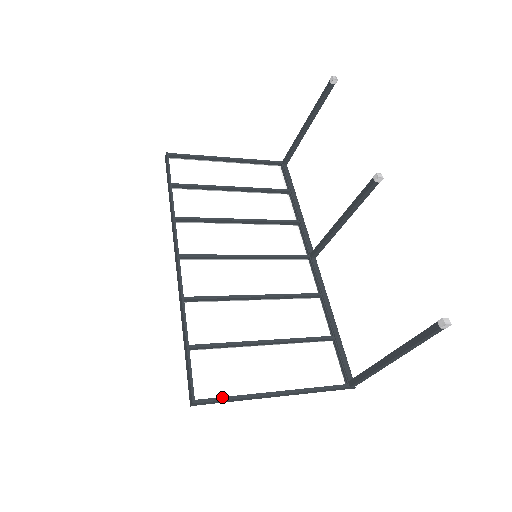
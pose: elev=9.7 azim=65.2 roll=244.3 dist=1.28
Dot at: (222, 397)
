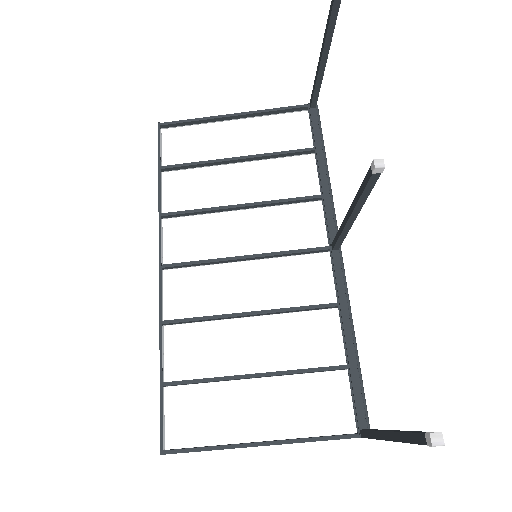
Dot at: (194, 448)
